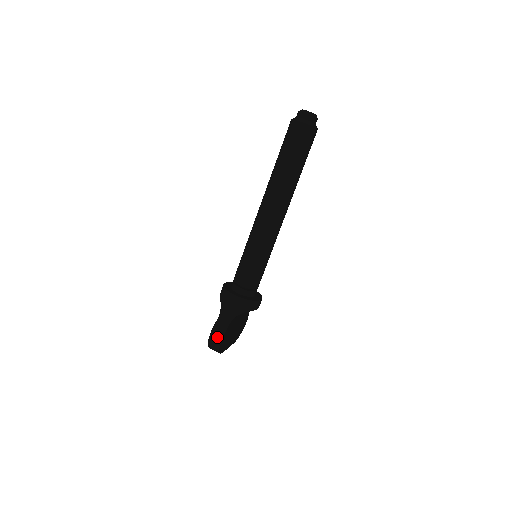
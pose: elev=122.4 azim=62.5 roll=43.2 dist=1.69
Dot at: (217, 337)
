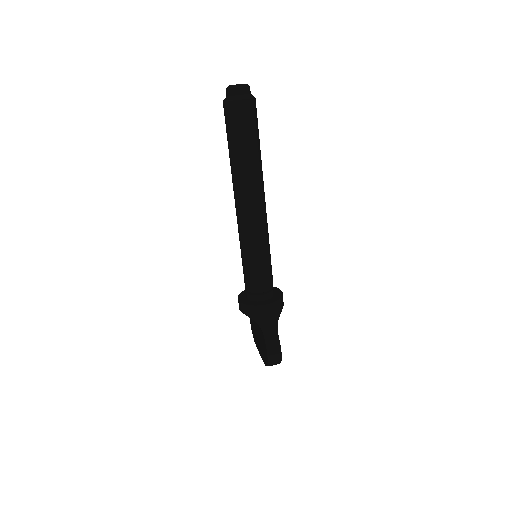
Dot at: (276, 353)
